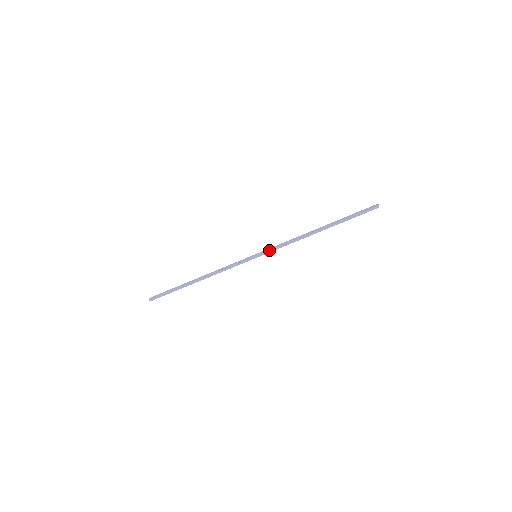
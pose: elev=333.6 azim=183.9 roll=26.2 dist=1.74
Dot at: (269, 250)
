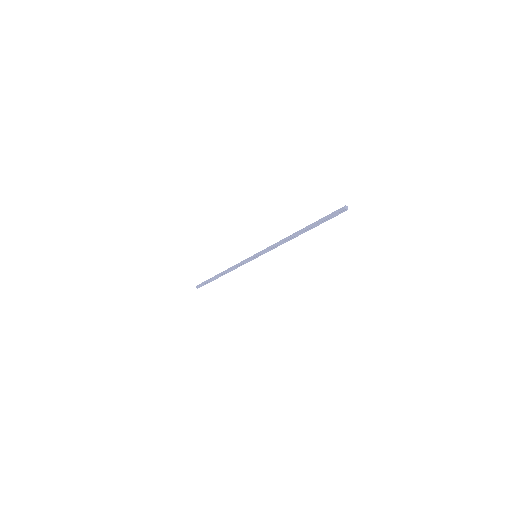
Dot at: (264, 252)
